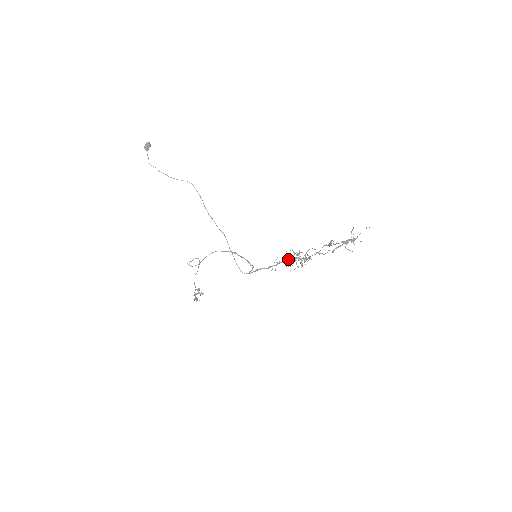
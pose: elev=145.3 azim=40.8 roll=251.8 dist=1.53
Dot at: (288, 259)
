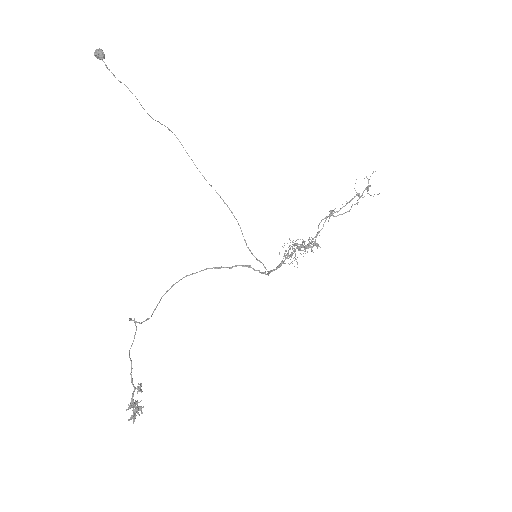
Dot at: (294, 249)
